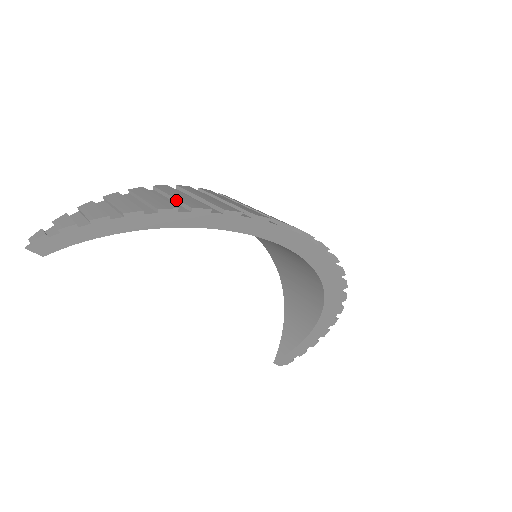
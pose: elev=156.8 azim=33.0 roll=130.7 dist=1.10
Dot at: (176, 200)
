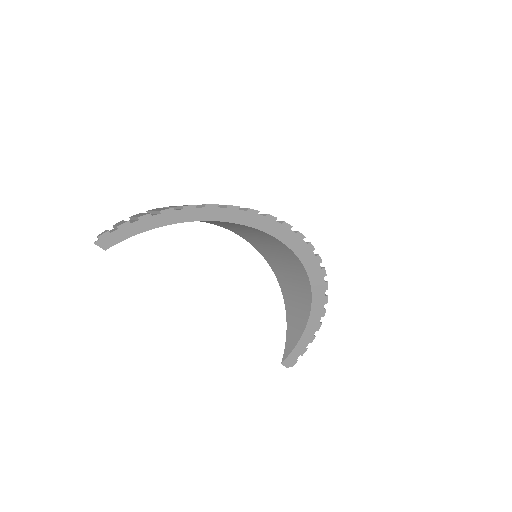
Dot at: occluded
